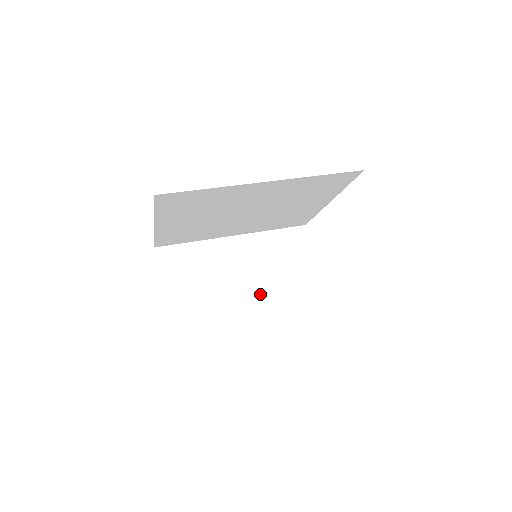
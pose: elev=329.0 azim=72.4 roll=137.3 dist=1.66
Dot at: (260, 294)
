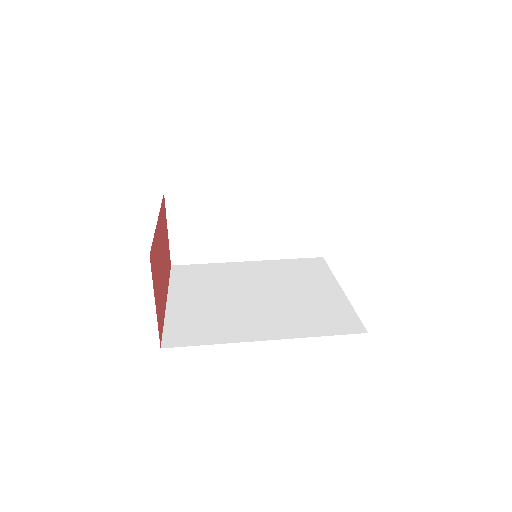
Dot at: (262, 248)
